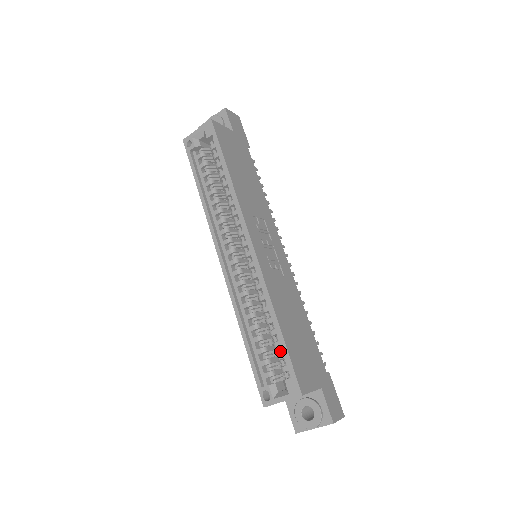
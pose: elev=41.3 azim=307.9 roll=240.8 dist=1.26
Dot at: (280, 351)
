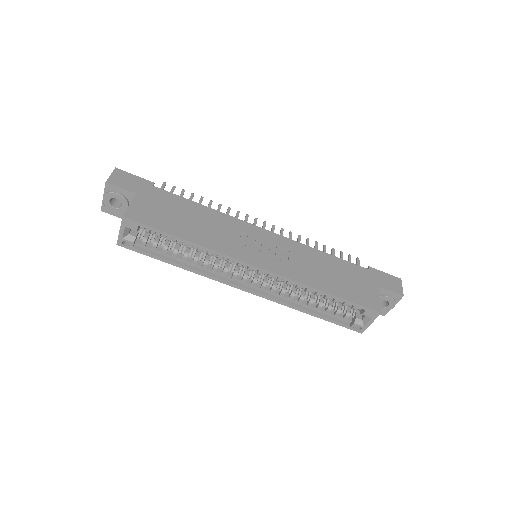
Dot at: (342, 302)
